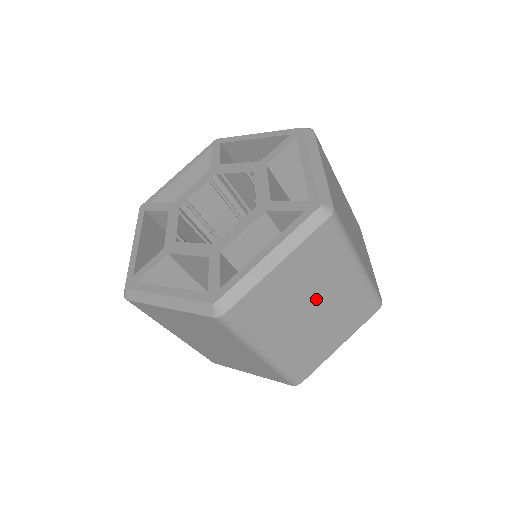
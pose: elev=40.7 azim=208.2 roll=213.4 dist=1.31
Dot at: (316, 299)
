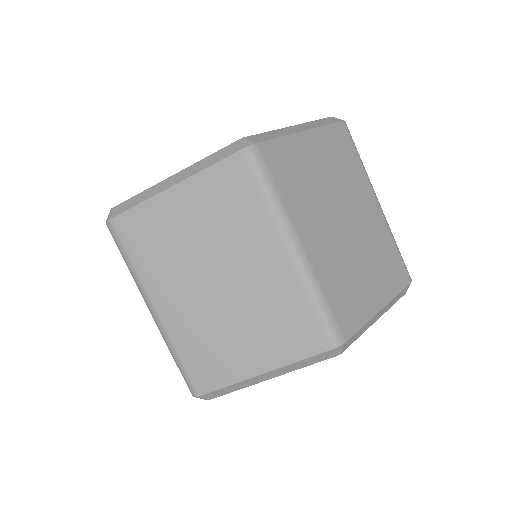
Dot at: (223, 265)
